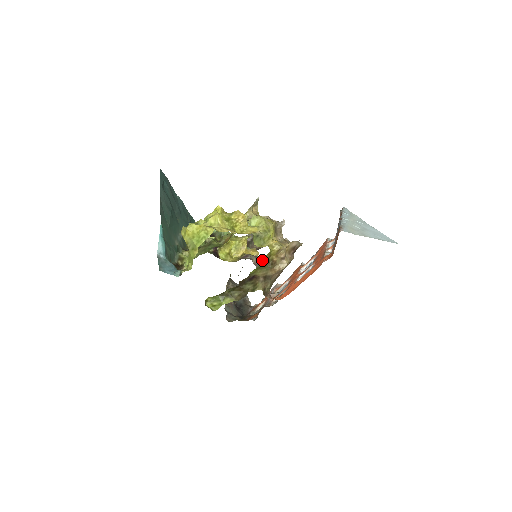
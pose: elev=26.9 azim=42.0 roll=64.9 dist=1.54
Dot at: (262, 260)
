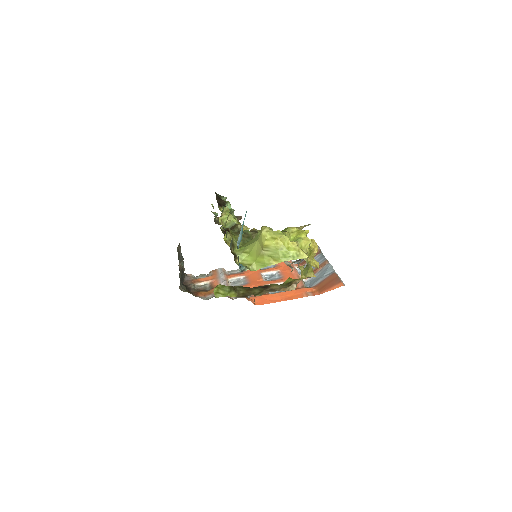
Dot at: (288, 280)
